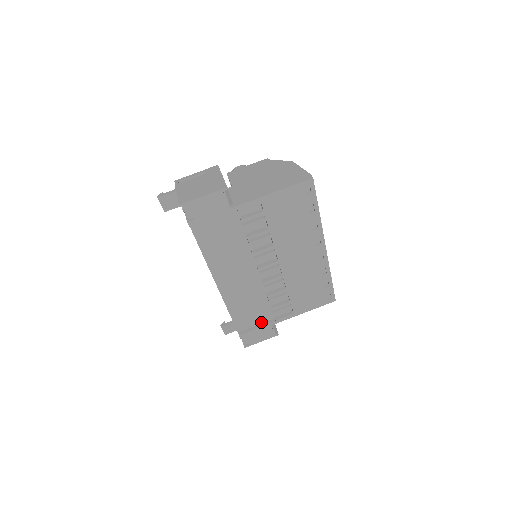
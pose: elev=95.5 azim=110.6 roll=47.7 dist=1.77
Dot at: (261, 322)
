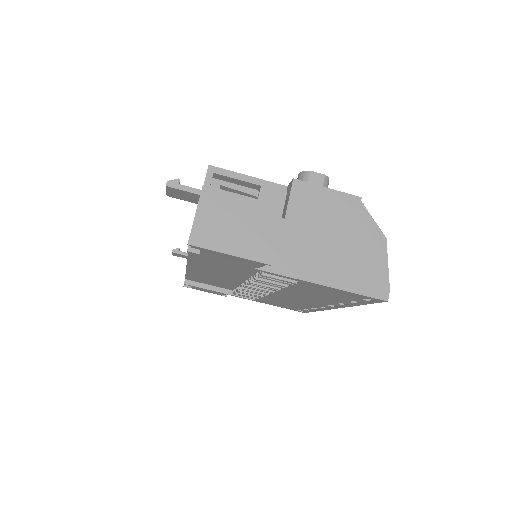
Dot at: (216, 286)
